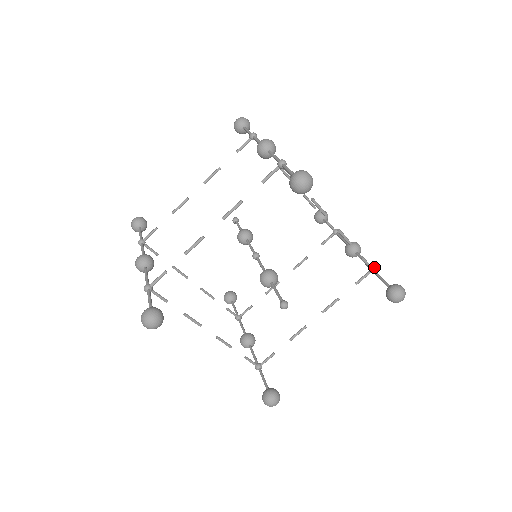
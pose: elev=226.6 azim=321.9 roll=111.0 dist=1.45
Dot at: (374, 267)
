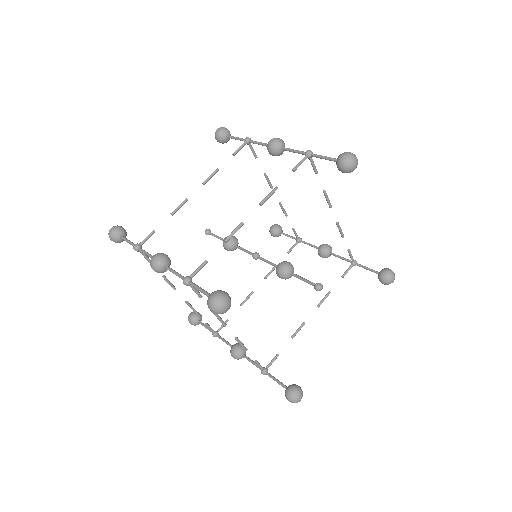
Dot at: occluded
